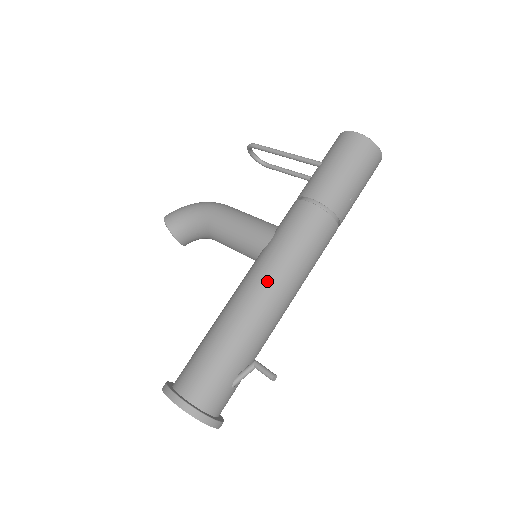
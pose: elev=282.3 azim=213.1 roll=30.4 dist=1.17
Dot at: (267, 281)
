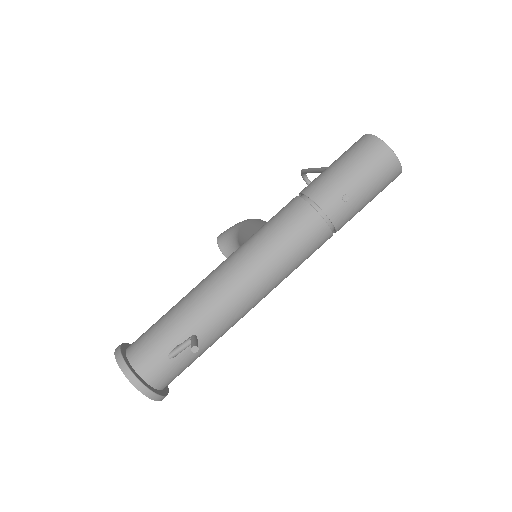
Dot at: (231, 262)
